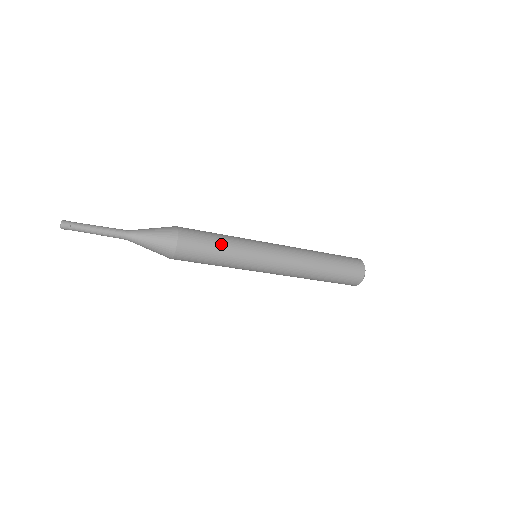
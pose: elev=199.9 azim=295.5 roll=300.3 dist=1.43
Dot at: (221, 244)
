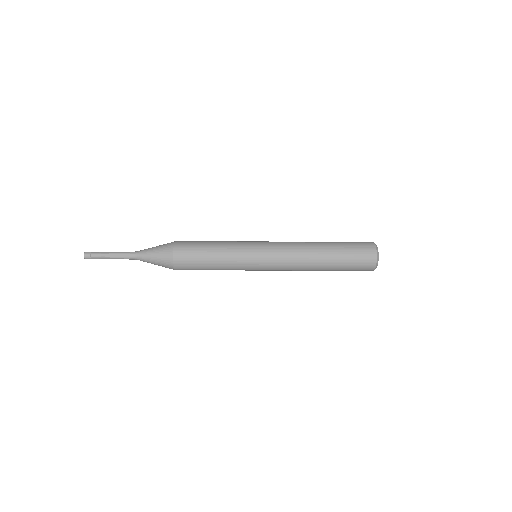
Dot at: (214, 259)
